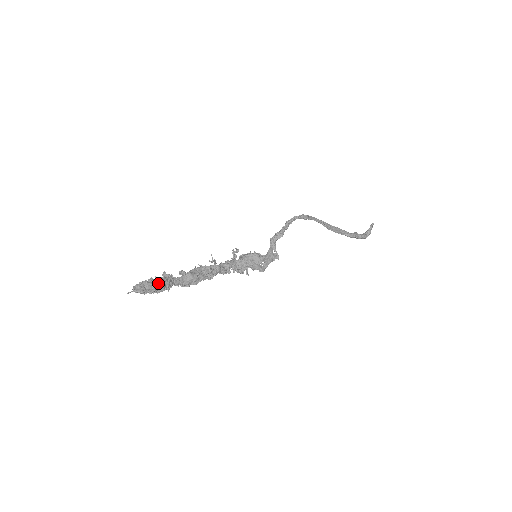
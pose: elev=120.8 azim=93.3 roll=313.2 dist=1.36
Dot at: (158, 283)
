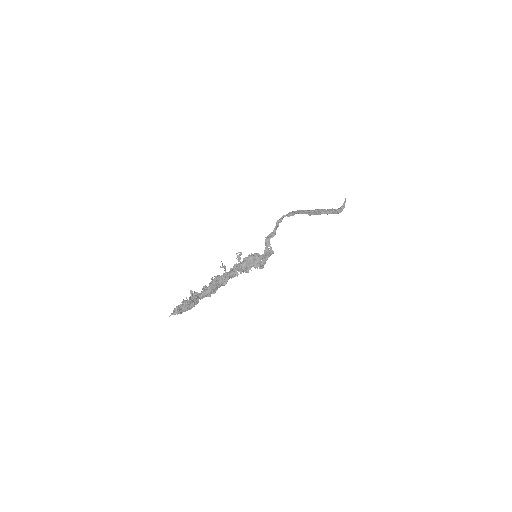
Dot at: (189, 303)
